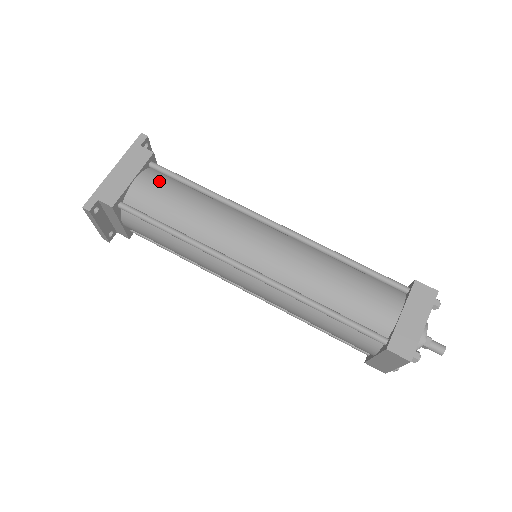
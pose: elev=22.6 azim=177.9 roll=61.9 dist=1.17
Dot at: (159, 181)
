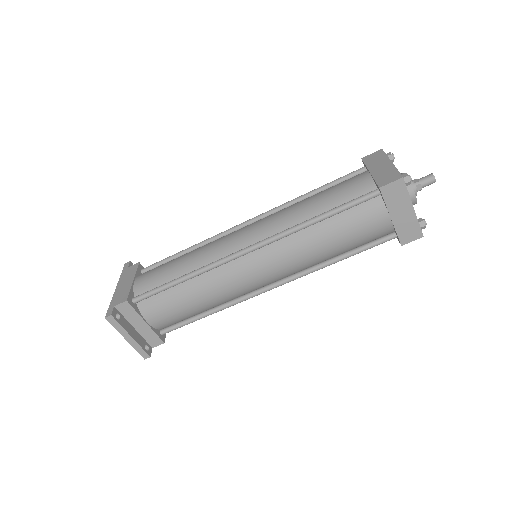
Dot at: (152, 269)
